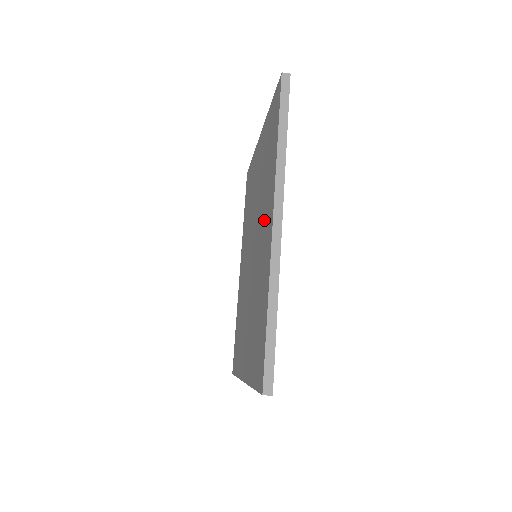
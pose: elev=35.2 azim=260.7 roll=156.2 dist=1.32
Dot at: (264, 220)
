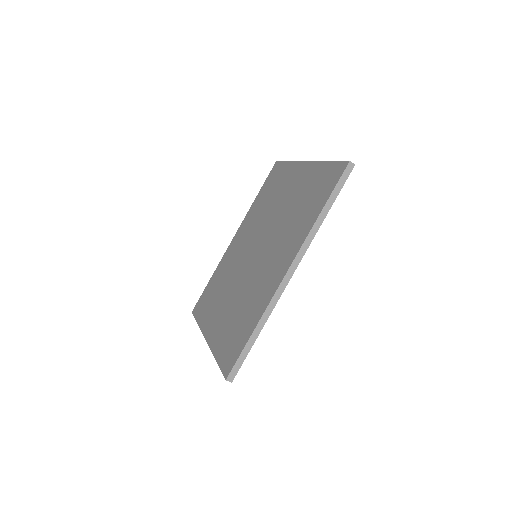
Dot at: (279, 252)
